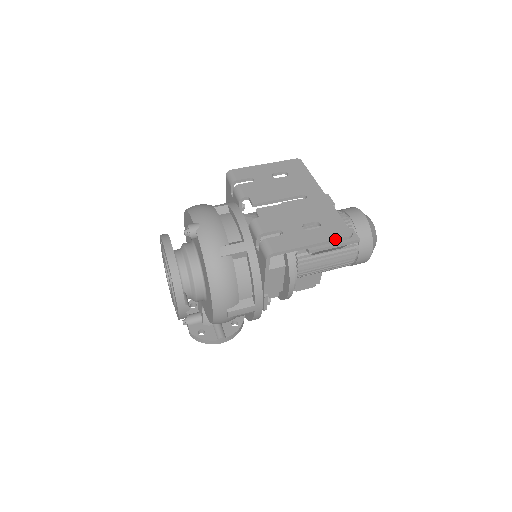
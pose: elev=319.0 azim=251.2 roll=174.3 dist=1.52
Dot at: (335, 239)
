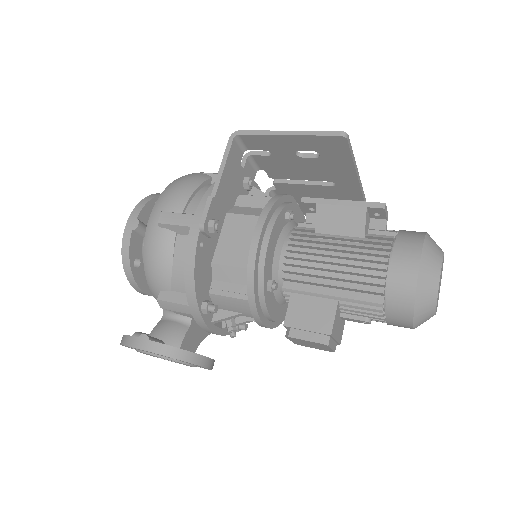
Dot at: (319, 131)
